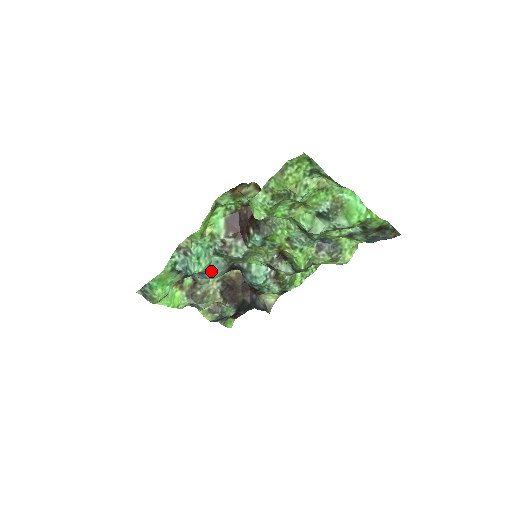
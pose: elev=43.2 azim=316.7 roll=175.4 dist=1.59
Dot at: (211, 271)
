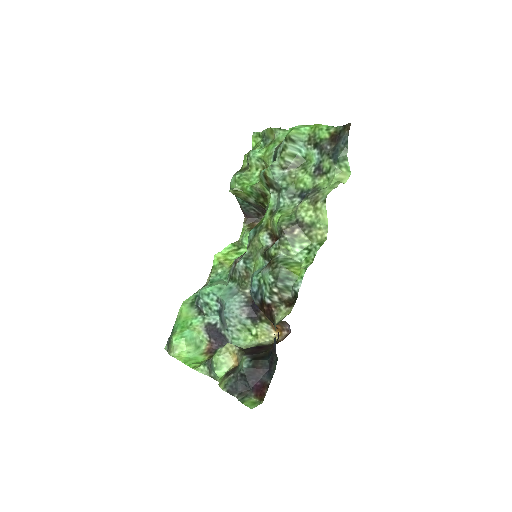
Dot at: (223, 297)
